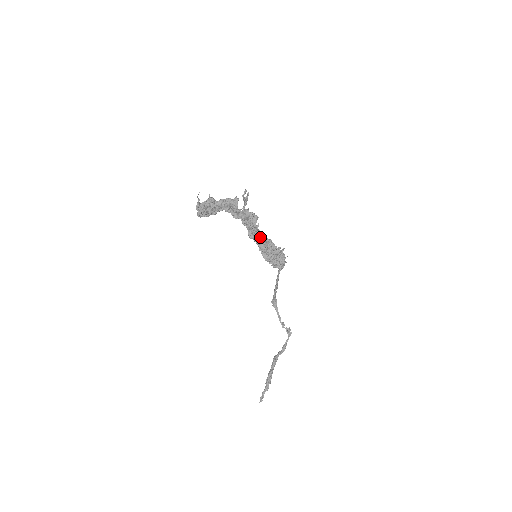
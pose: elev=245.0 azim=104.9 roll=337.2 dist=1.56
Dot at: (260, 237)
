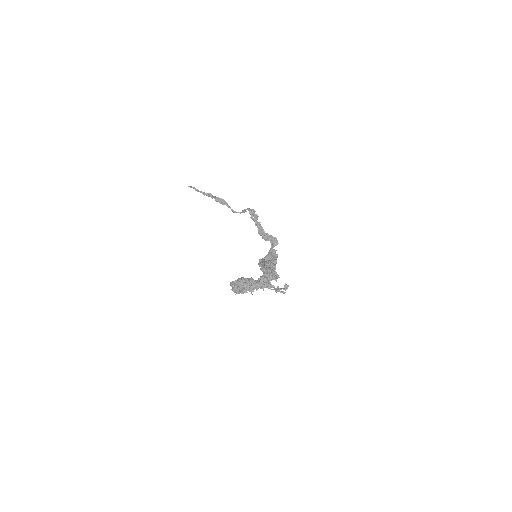
Dot at: occluded
